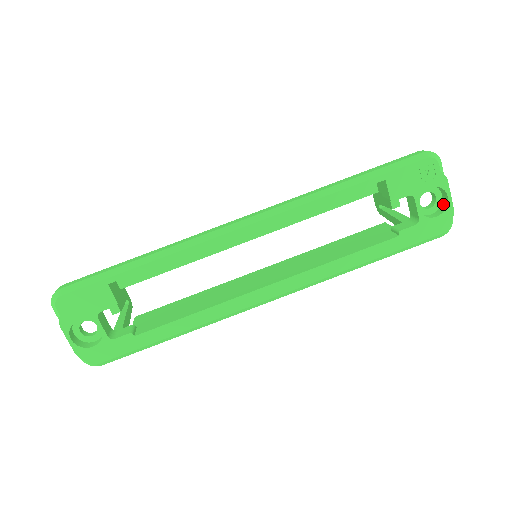
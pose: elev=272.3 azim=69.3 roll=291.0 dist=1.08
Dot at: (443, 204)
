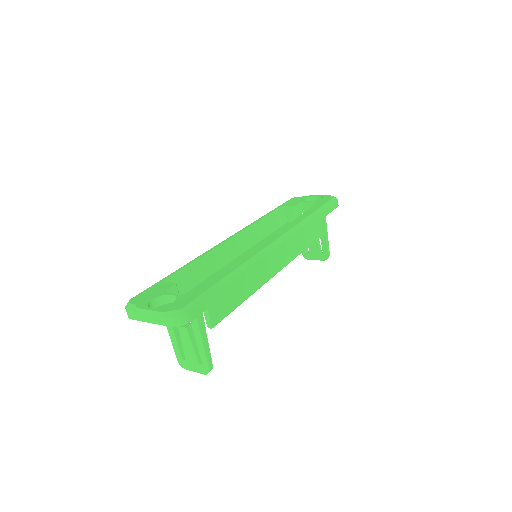
Dot at: occluded
